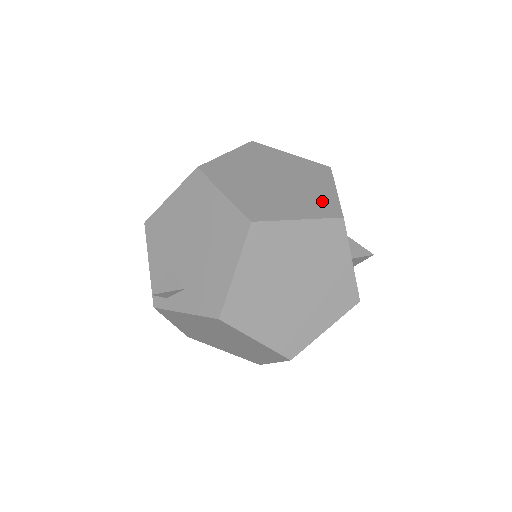
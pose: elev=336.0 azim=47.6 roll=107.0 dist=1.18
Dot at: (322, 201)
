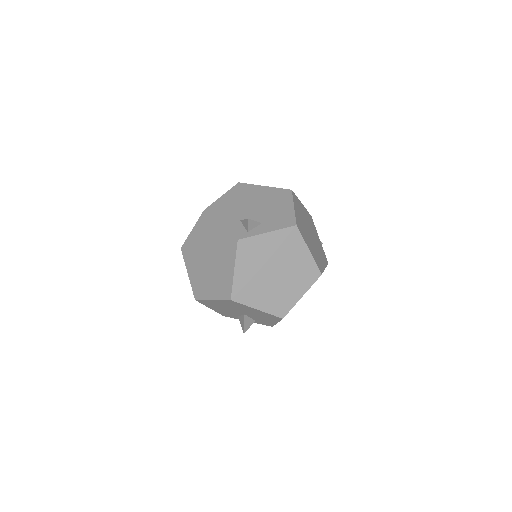
Dot at: occluded
